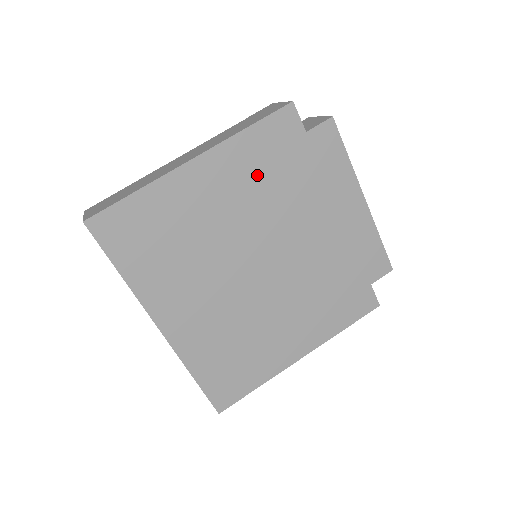
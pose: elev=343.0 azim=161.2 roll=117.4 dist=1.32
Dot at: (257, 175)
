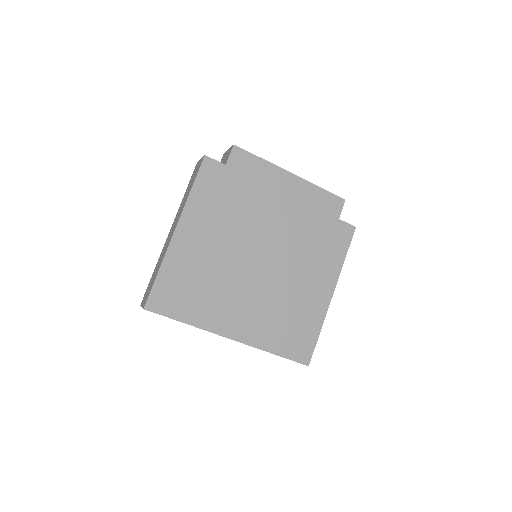
Dot at: (217, 210)
